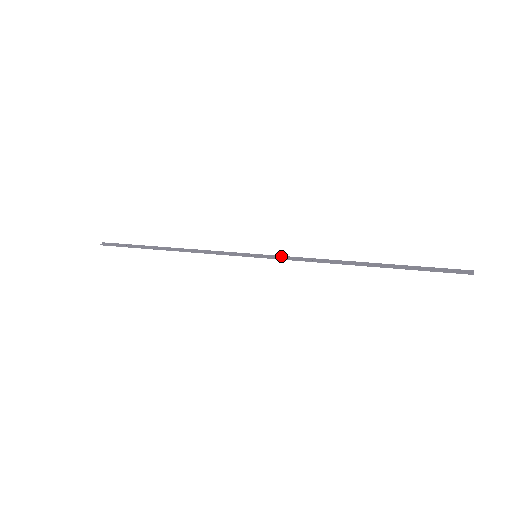
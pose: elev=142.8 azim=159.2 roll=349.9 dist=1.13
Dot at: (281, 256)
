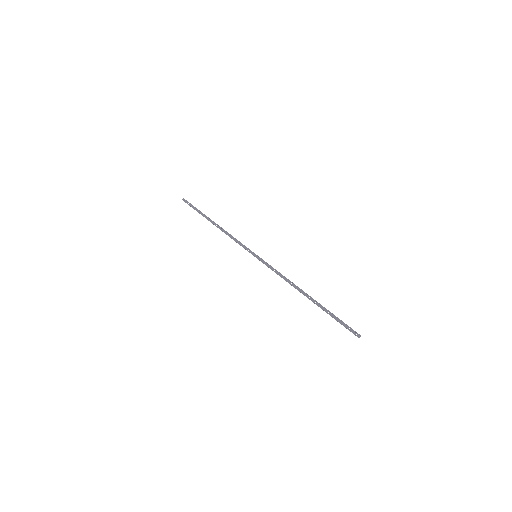
Dot at: (268, 264)
